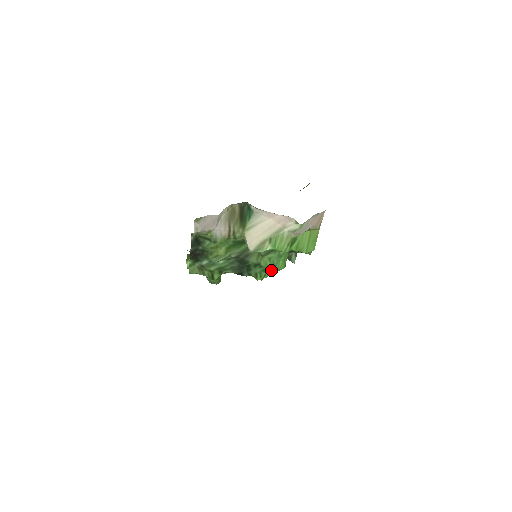
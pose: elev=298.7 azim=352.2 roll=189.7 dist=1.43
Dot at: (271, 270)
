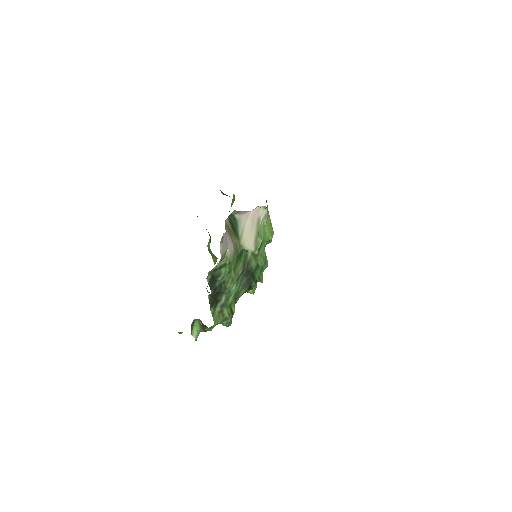
Dot at: (265, 266)
